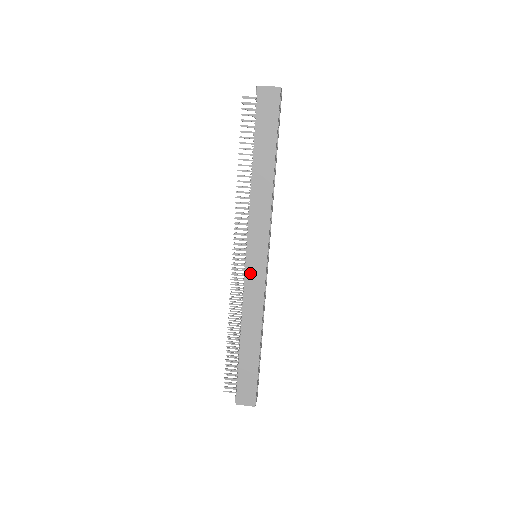
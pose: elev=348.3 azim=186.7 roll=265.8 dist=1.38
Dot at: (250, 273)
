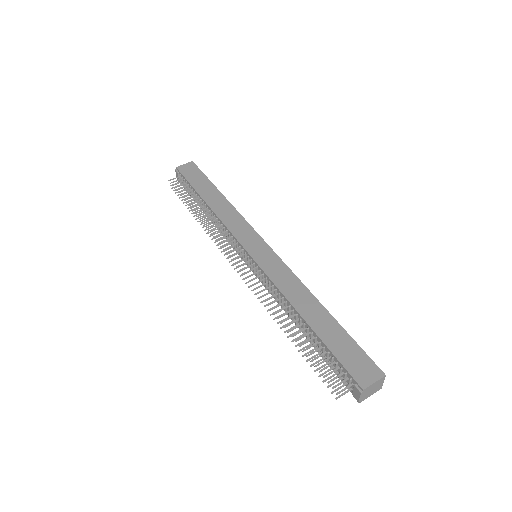
Dot at: (261, 260)
